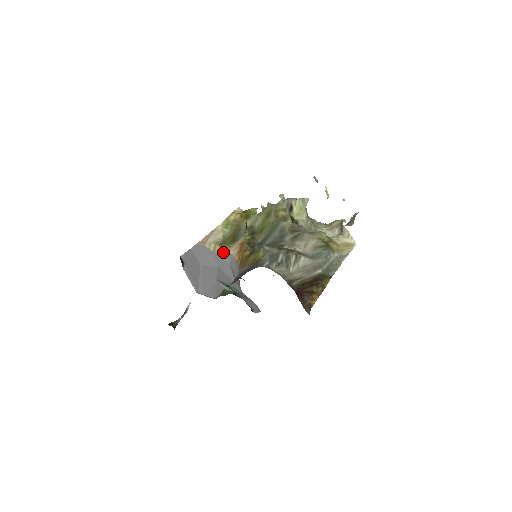
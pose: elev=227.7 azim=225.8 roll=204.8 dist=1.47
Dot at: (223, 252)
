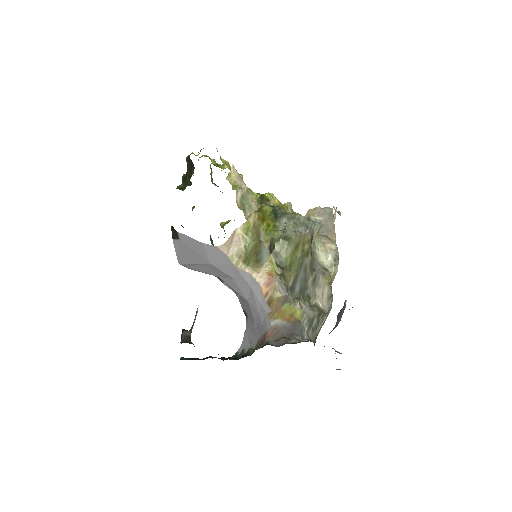
Dot at: (247, 273)
